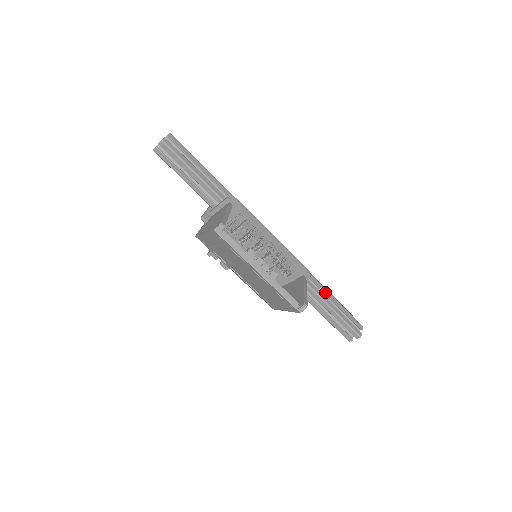
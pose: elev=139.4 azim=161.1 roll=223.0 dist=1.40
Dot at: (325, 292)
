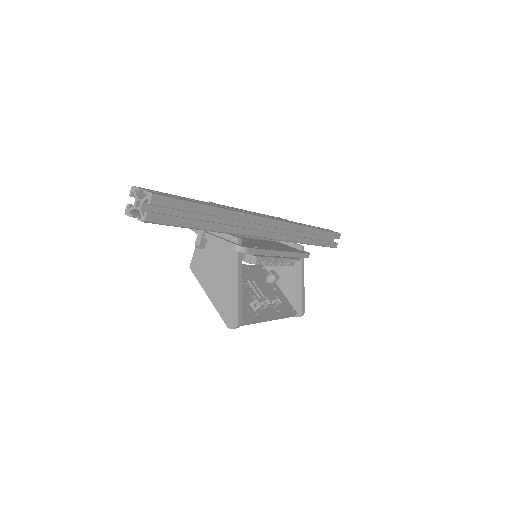
Dot at: (316, 234)
